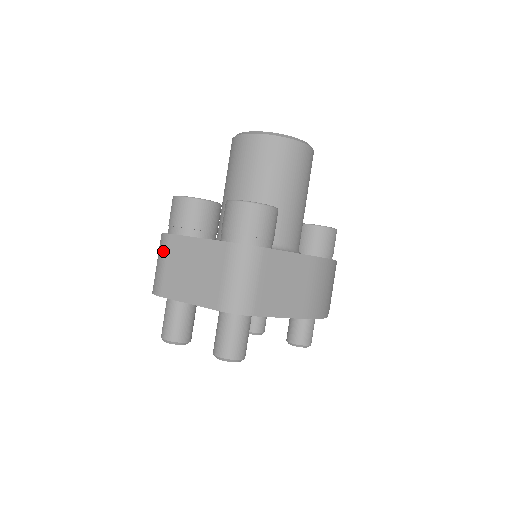
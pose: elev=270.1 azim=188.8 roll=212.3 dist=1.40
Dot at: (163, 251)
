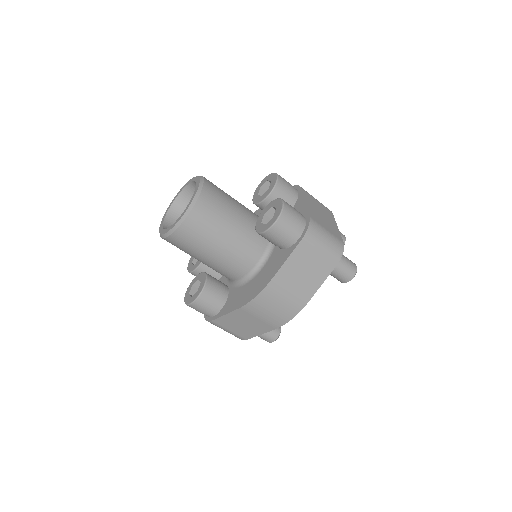
Dot at: occluded
